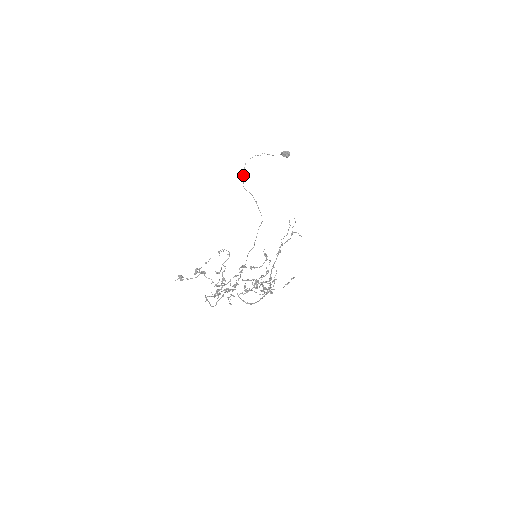
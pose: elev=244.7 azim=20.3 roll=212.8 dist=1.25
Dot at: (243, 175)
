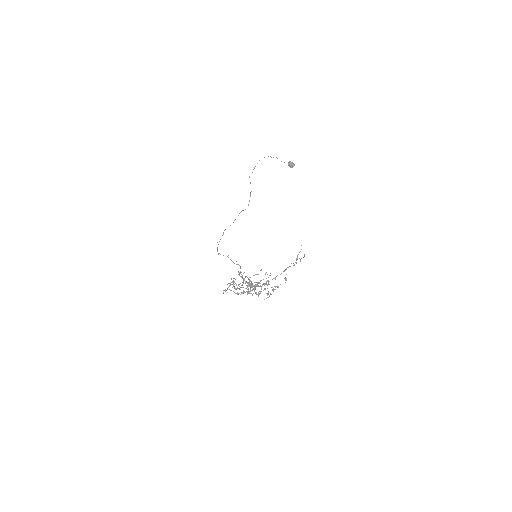
Dot at: occluded
